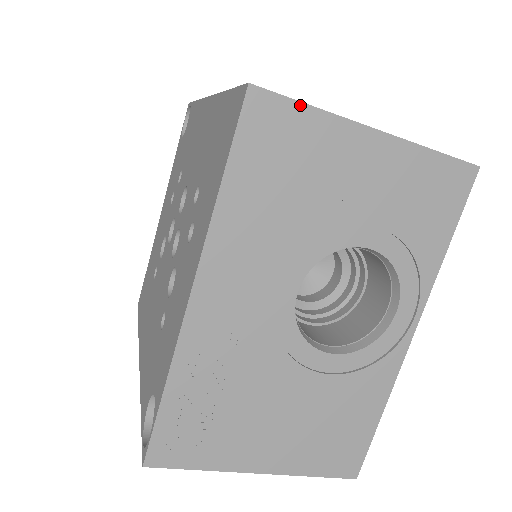
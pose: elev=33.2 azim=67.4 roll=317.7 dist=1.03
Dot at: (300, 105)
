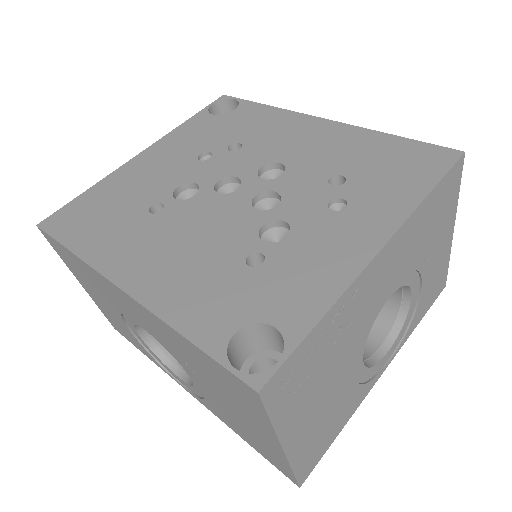
Dot at: (459, 185)
